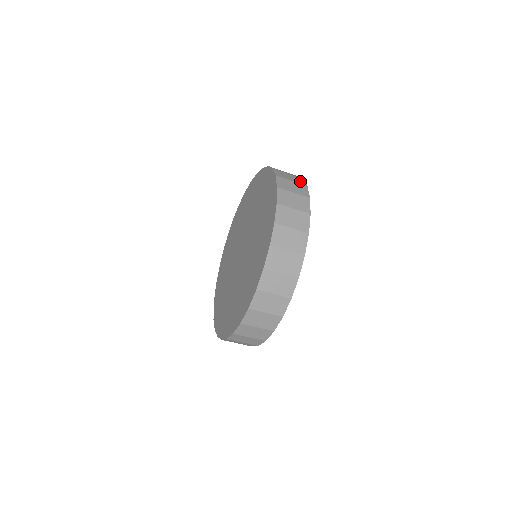
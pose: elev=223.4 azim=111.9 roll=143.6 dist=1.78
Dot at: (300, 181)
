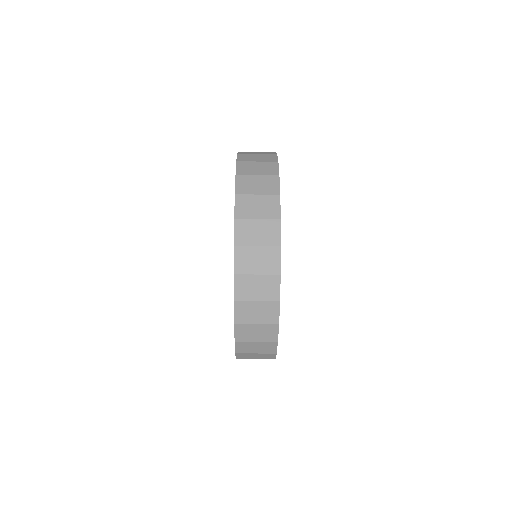
Dot at: (272, 236)
